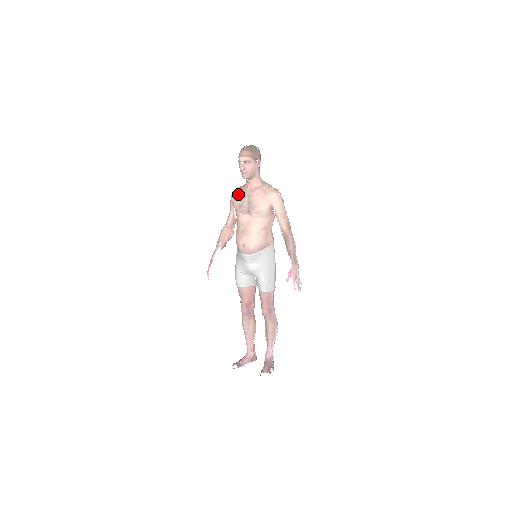
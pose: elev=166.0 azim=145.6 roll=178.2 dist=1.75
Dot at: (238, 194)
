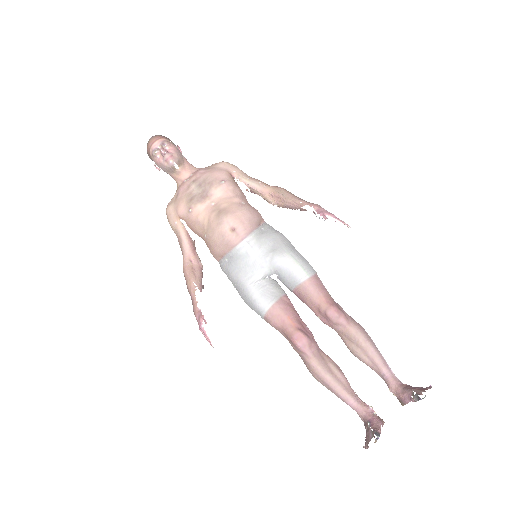
Dot at: (176, 199)
